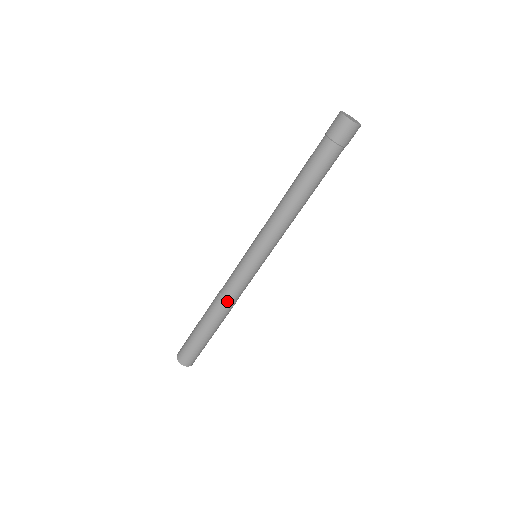
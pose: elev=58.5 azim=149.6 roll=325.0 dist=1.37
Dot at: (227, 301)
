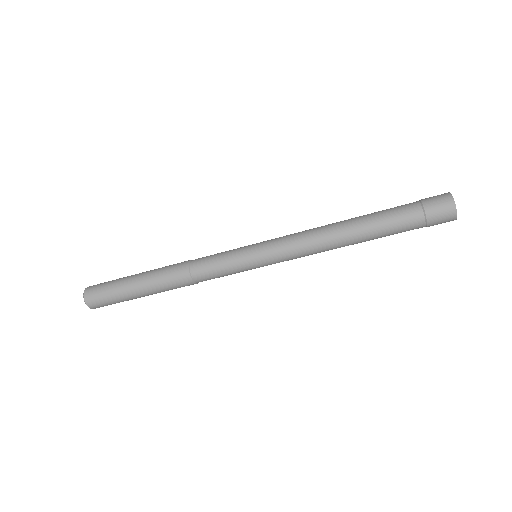
Dot at: (197, 283)
